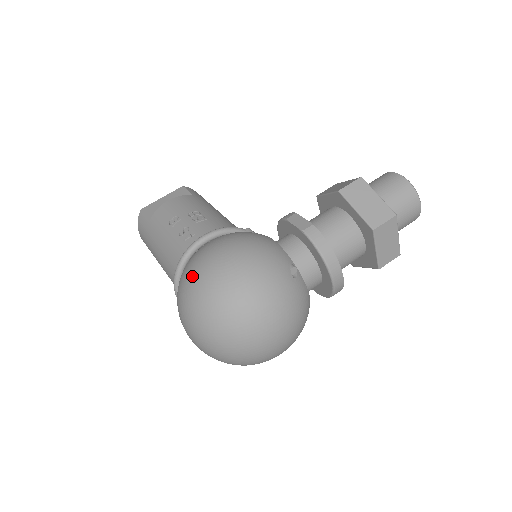
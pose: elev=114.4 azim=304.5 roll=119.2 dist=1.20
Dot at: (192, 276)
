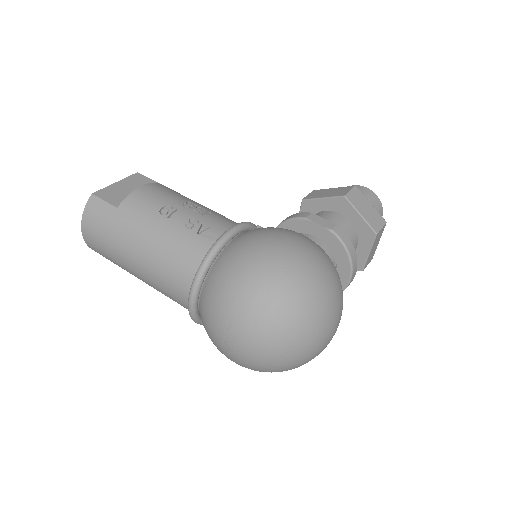
Dot at: (255, 272)
